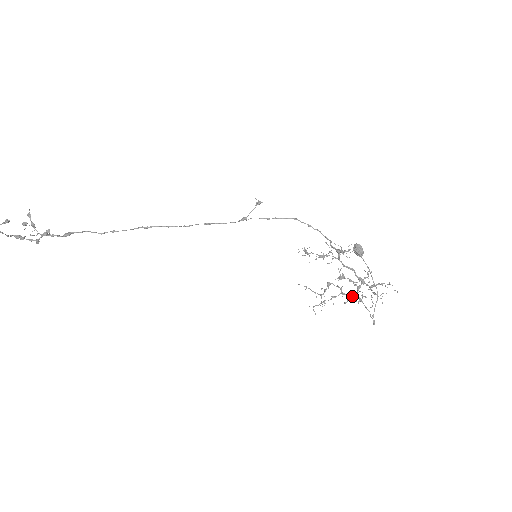
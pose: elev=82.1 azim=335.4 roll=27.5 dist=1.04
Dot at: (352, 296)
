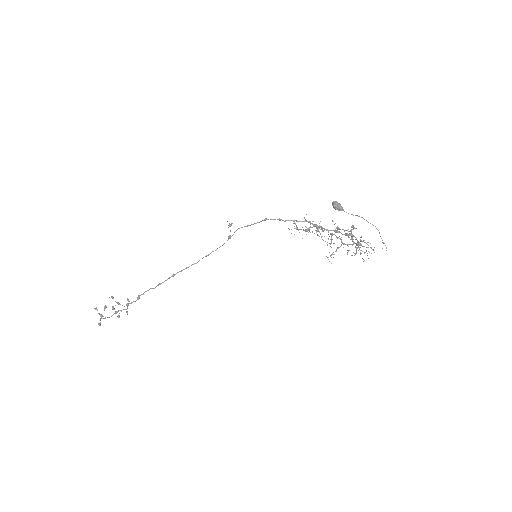
Dot at: (351, 244)
